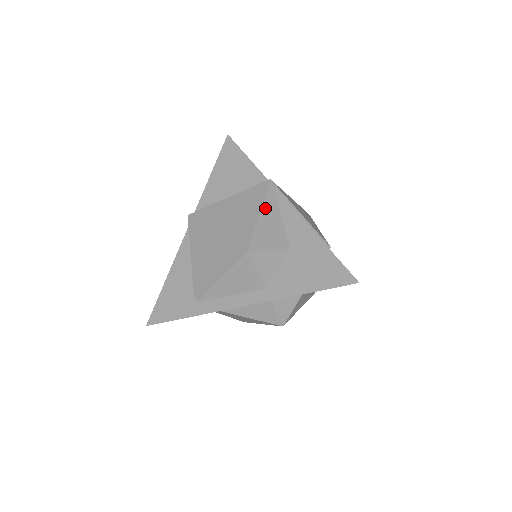
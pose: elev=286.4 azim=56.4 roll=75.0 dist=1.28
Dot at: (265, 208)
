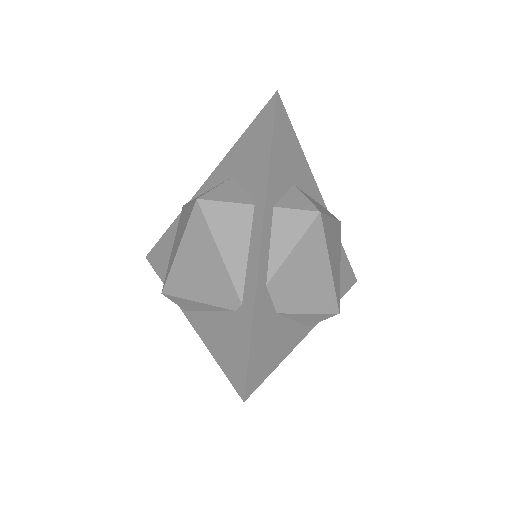
Dot at: occluded
